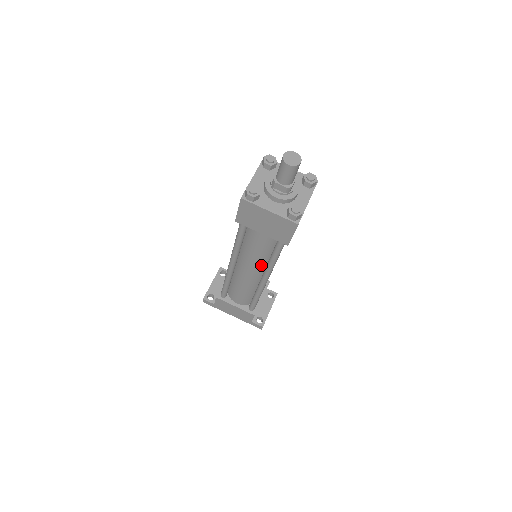
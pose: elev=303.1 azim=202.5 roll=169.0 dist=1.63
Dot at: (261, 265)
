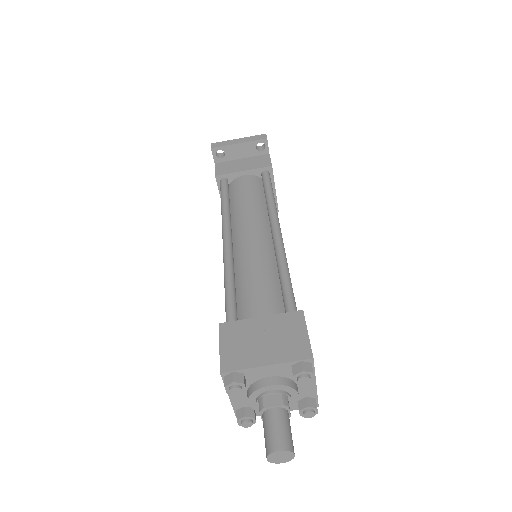
Dot at: occluded
